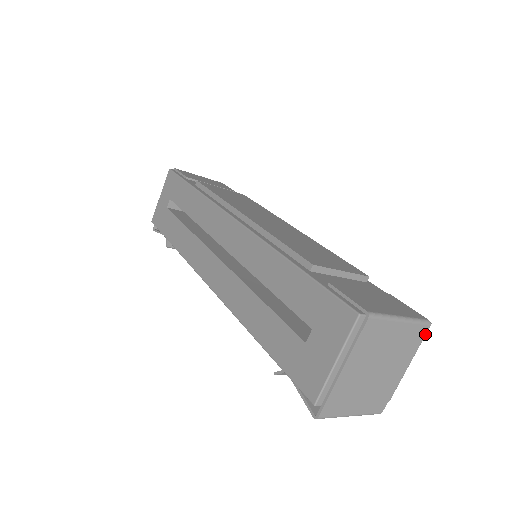
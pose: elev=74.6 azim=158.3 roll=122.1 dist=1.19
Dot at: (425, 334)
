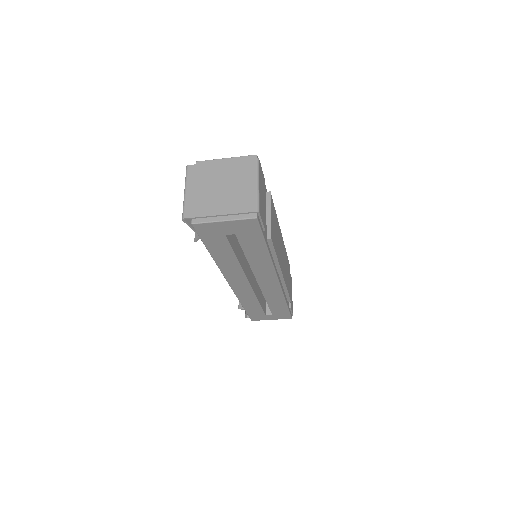
Dot at: occluded
